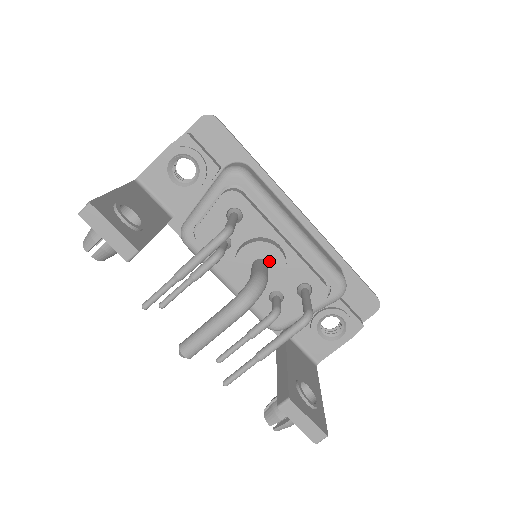
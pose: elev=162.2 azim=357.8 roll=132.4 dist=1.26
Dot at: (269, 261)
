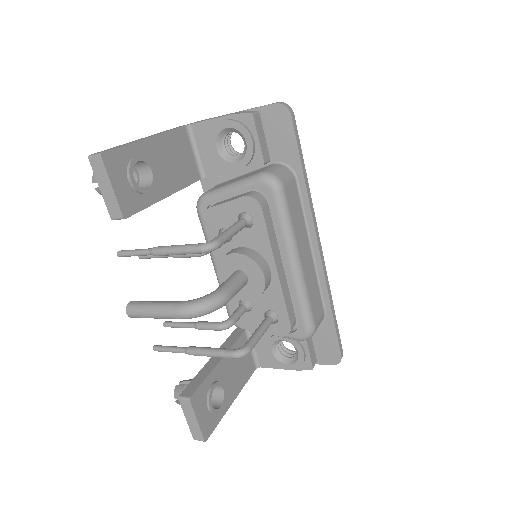
Dot at: (250, 279)
